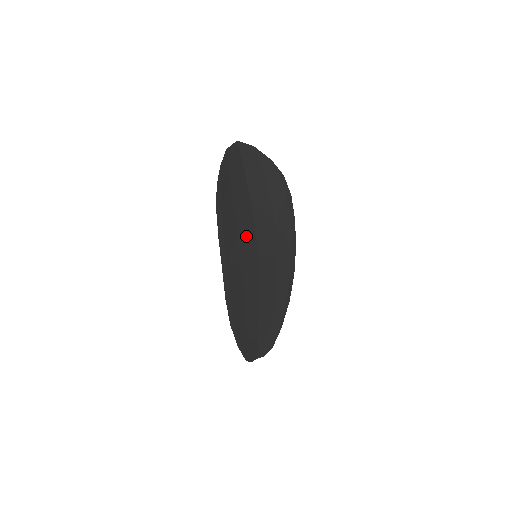
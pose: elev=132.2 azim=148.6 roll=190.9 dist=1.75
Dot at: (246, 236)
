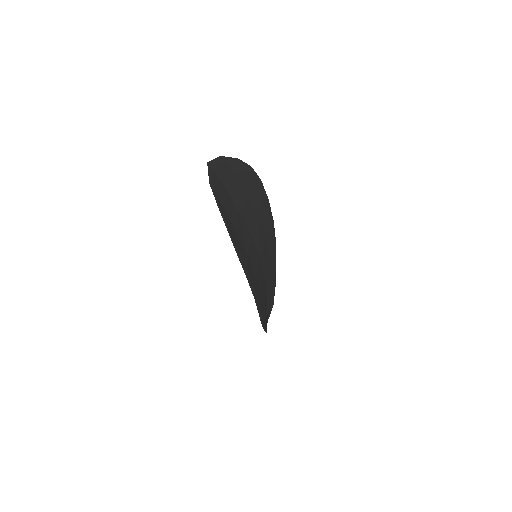
Dot at: (251, 250)
